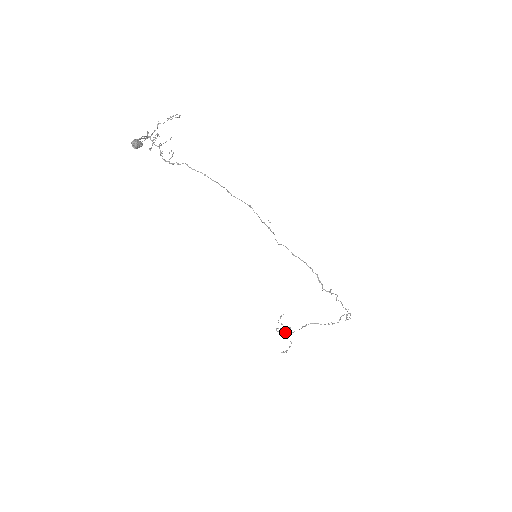
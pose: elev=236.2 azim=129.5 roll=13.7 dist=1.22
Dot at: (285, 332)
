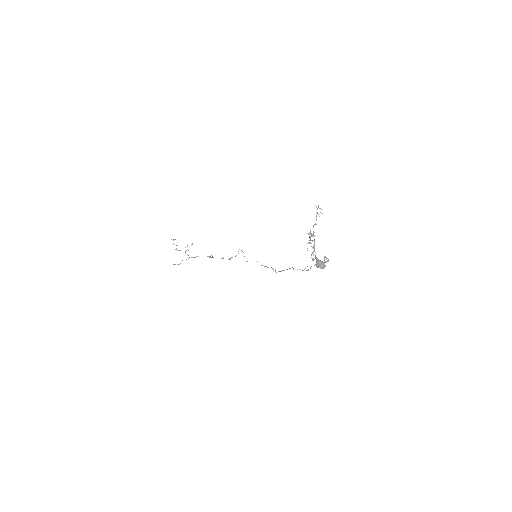
Dot at: occluded
